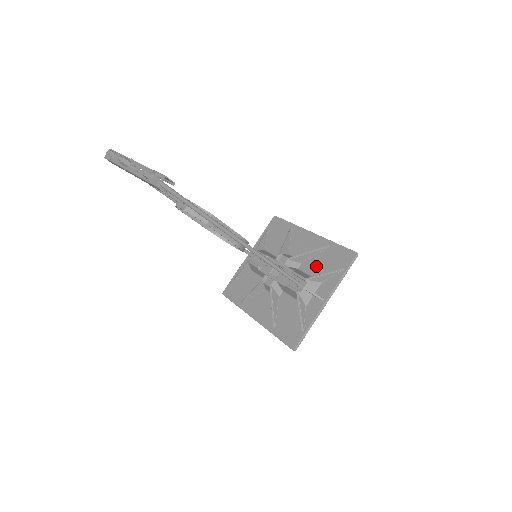
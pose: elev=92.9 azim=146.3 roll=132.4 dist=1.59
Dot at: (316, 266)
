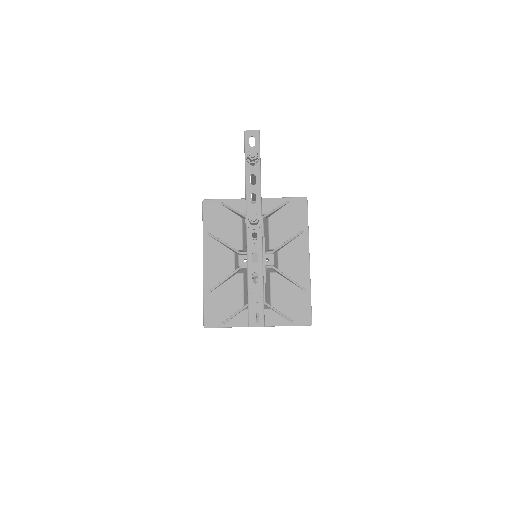
Dot at: (282, 292)
